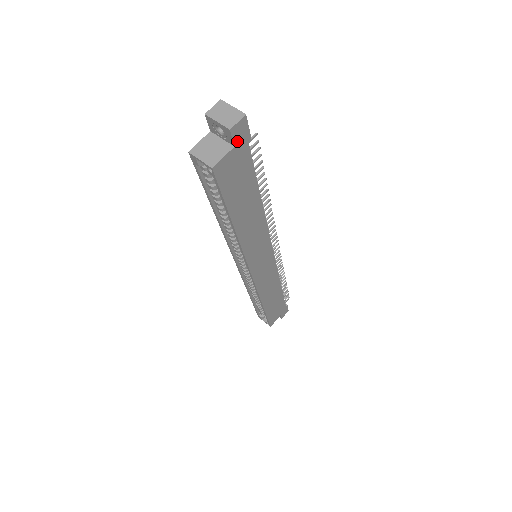
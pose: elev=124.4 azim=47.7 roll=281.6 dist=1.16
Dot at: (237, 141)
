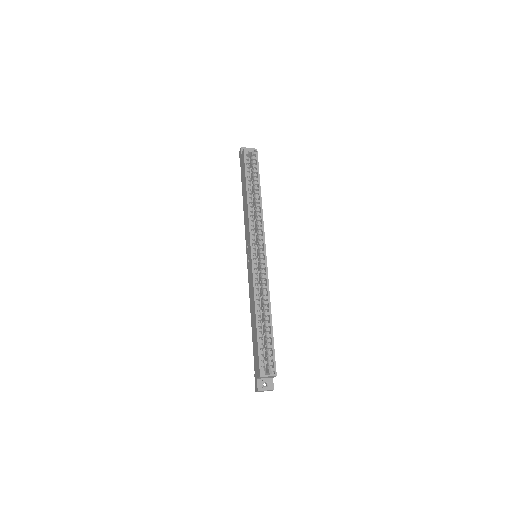
Dot at: occluded
